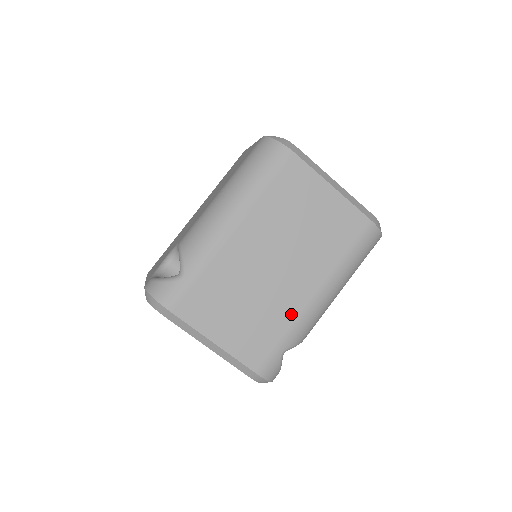
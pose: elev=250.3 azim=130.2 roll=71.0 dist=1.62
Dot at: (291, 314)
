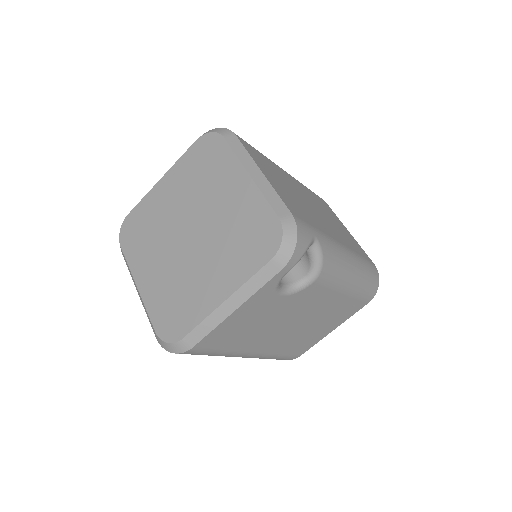
Dot at: (324, 230)
